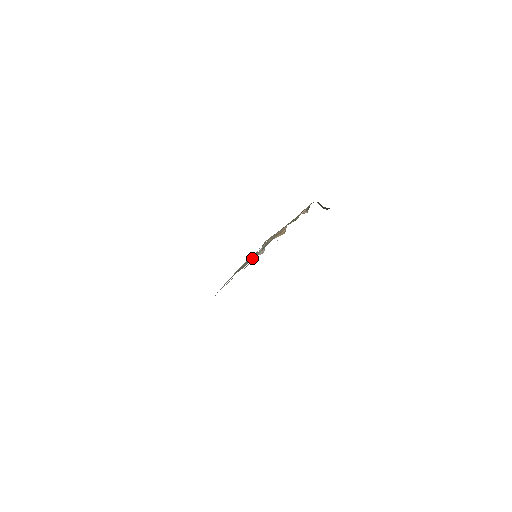
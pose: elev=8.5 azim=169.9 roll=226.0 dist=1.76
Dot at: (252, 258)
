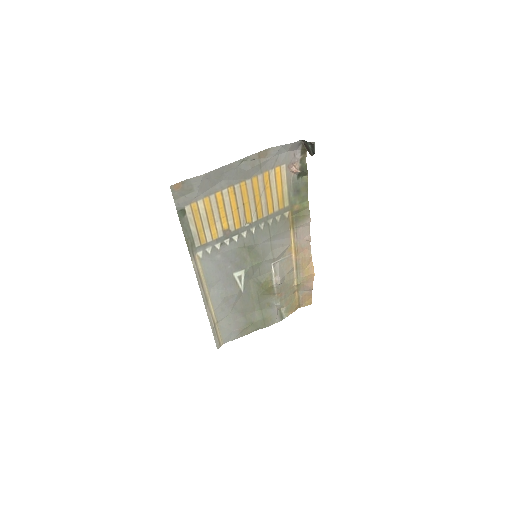
Dot at: (282, 319)
